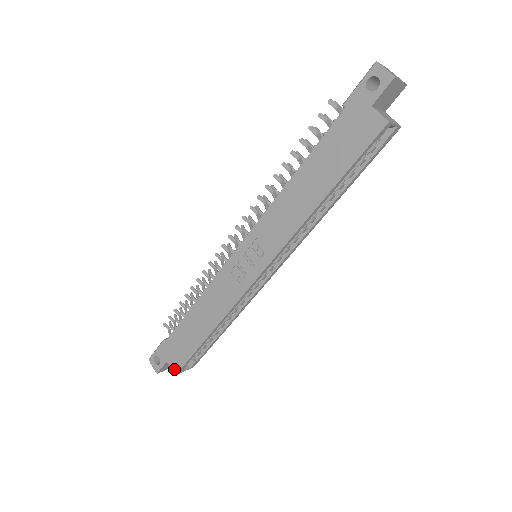
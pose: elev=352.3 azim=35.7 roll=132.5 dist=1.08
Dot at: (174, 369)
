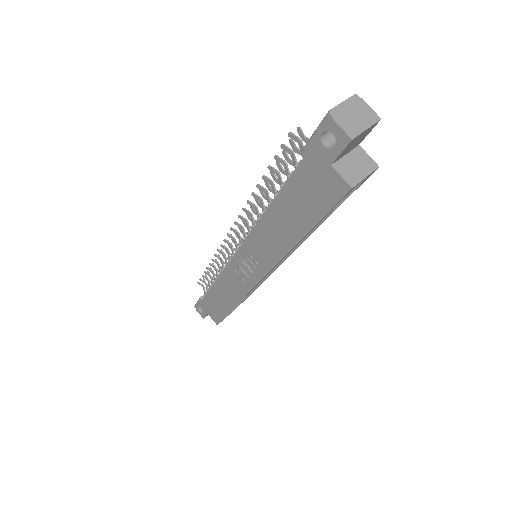
Dot at: (214, 321)
